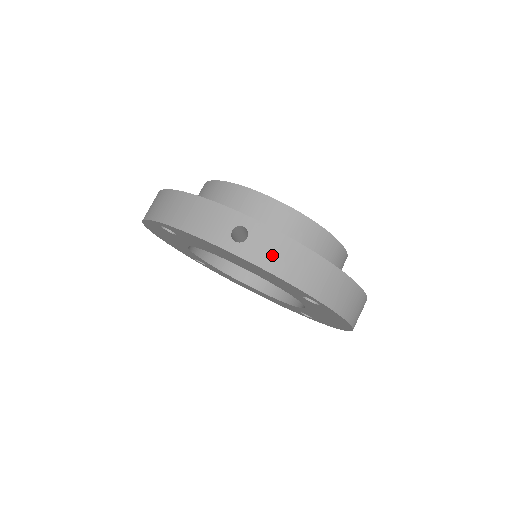
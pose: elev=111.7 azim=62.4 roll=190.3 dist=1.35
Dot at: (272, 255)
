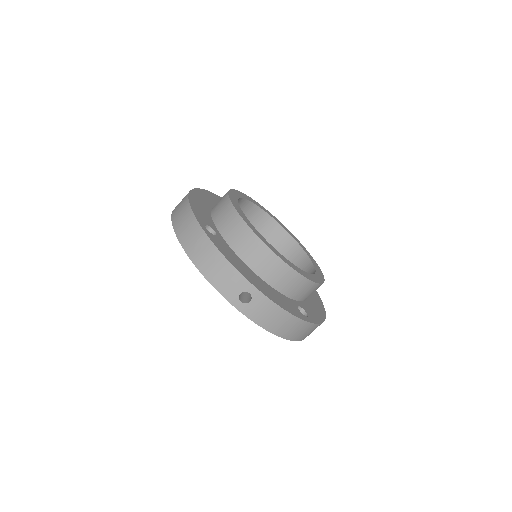
Dot at: (264, 316)
